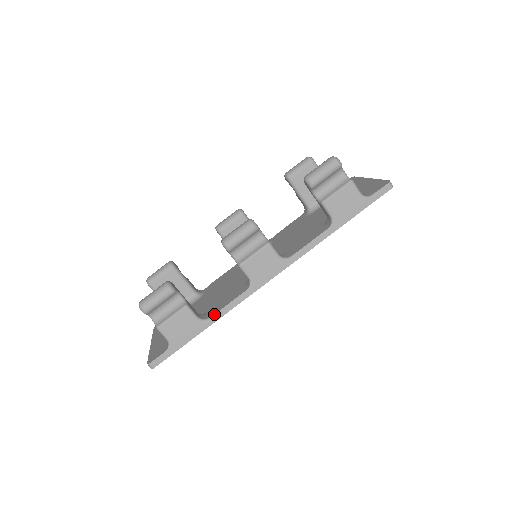
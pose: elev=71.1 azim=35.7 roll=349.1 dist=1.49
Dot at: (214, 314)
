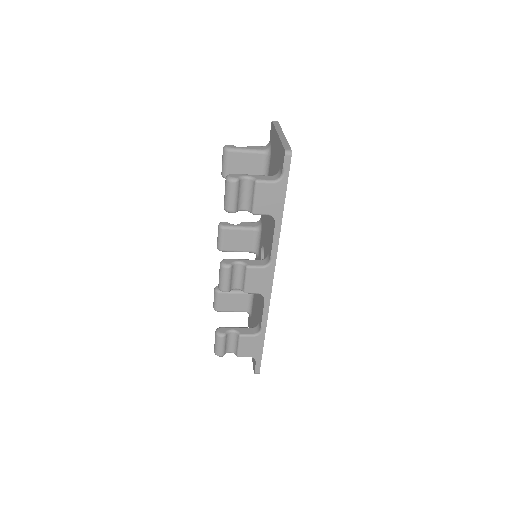
Dot at: (260, 326)
